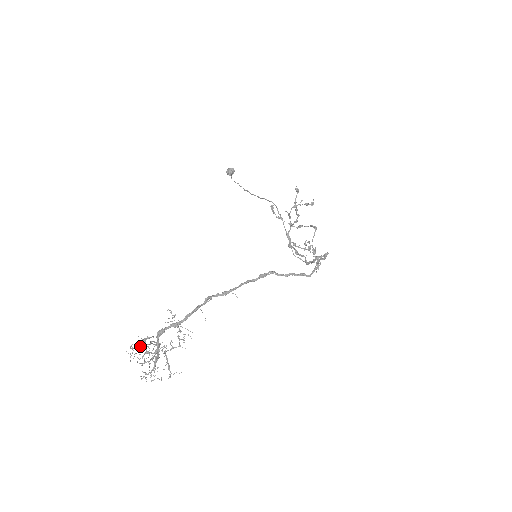
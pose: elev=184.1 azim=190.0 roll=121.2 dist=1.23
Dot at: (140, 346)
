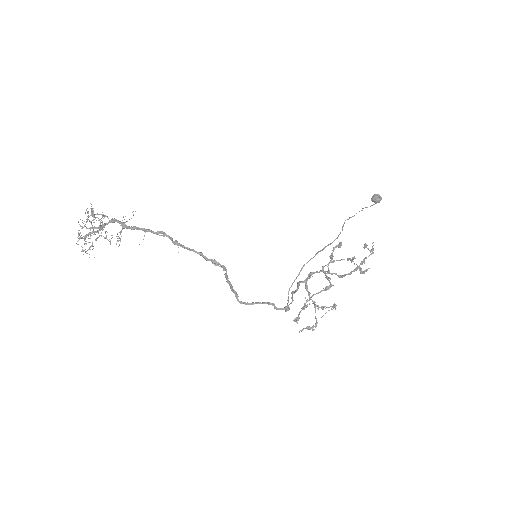
Dot at: (94, 214)
